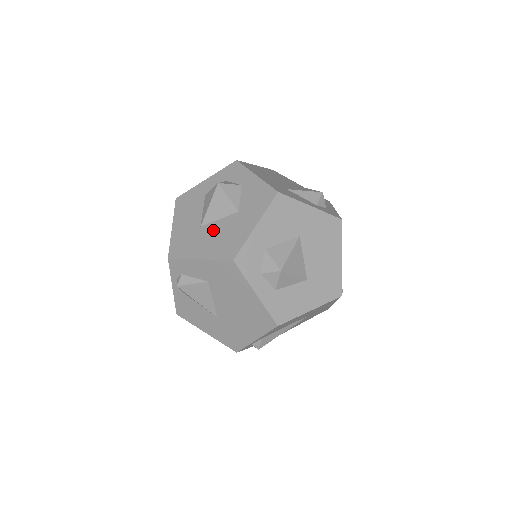
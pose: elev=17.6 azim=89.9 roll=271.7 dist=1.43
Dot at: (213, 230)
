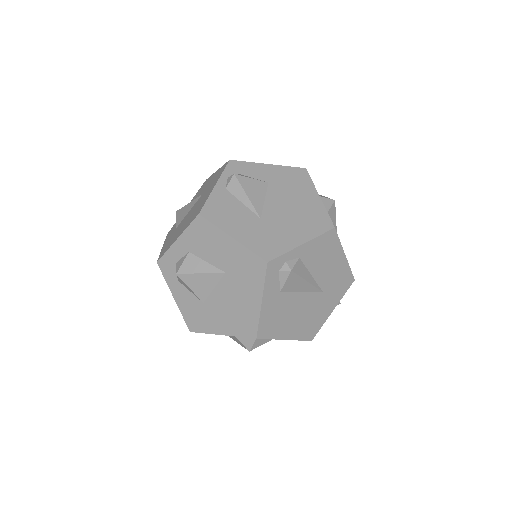
Dot at: occluded
